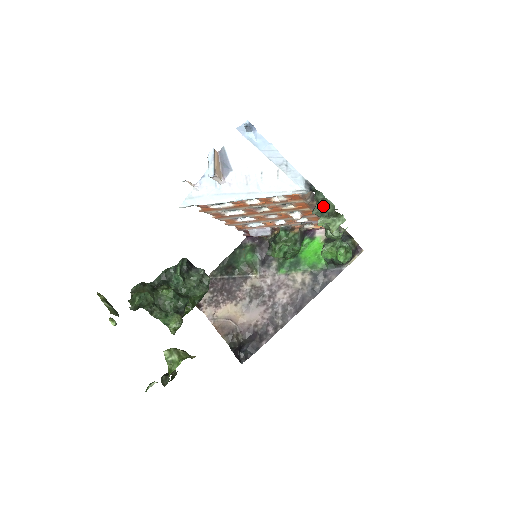
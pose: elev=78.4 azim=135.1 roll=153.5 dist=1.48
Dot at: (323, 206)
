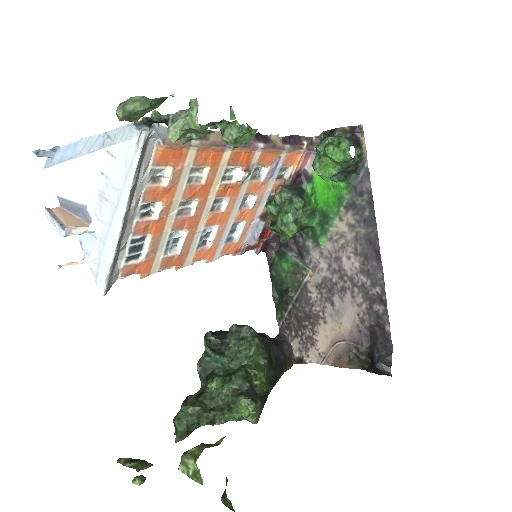
Dot at: (117, 111)
